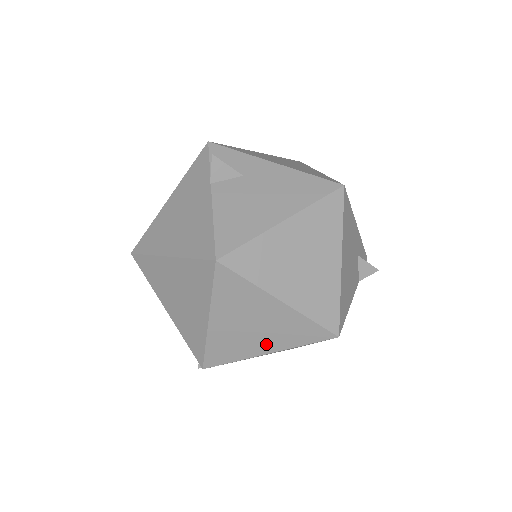
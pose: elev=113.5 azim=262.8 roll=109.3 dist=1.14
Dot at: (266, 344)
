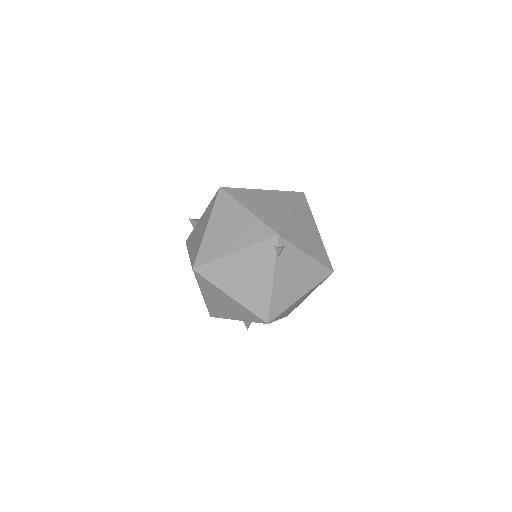
Dot at: (284, 208)
